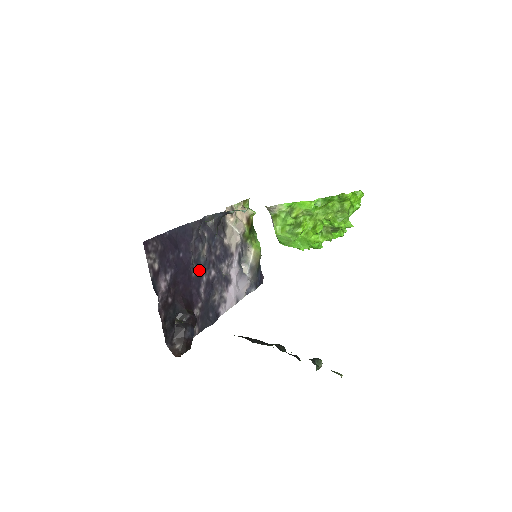
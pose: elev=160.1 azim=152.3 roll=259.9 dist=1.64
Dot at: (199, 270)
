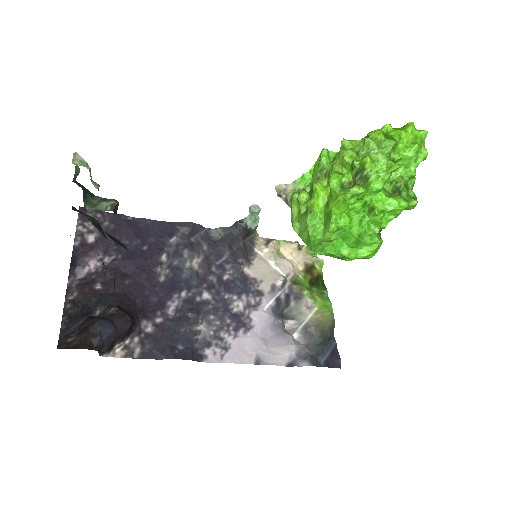
Dot at: (177, 281)
